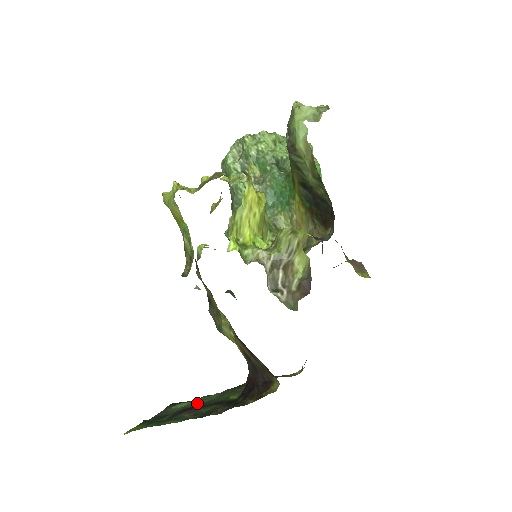
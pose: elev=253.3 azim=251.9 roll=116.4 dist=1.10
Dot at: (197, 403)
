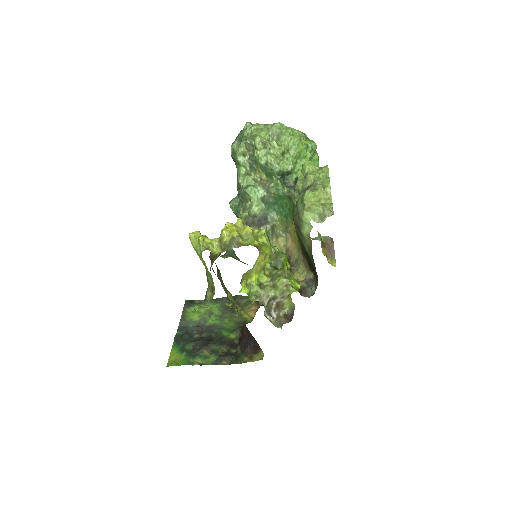
Dot at: (206, 320)
